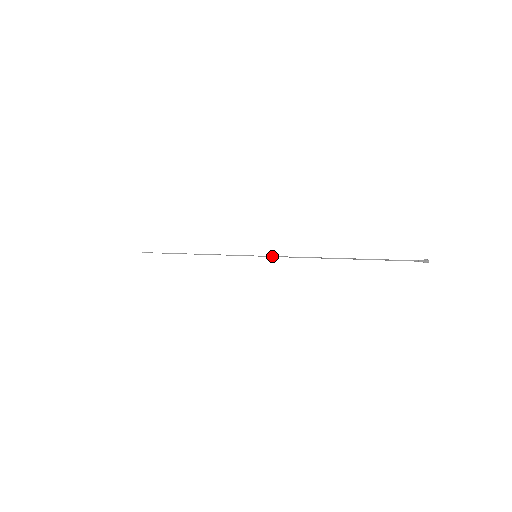
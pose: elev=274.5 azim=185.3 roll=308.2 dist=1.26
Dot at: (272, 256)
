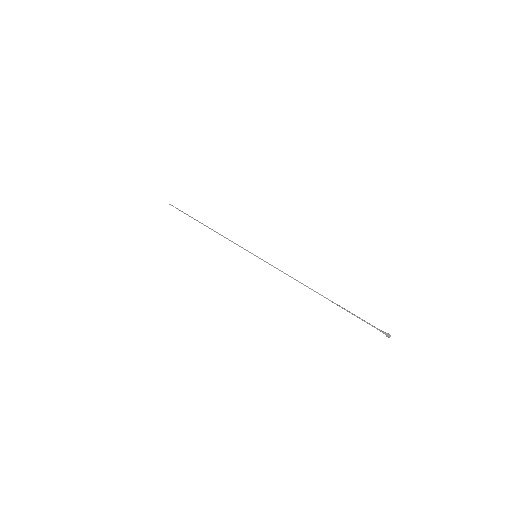
Dot at: (268, 263)
